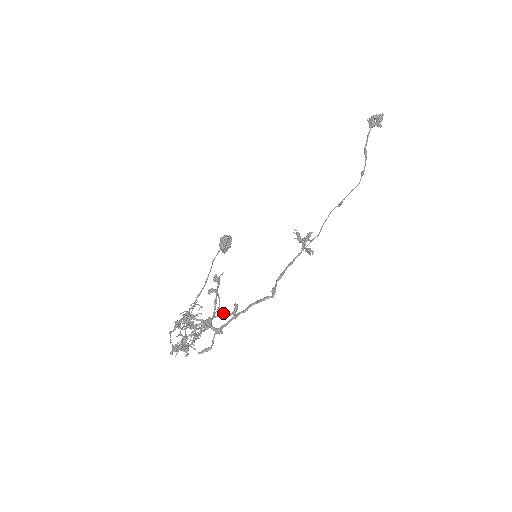
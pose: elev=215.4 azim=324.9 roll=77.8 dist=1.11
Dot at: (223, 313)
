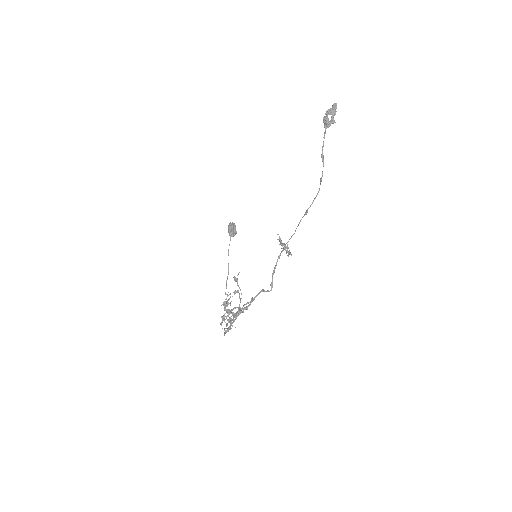
Dot at: (245, 304)
